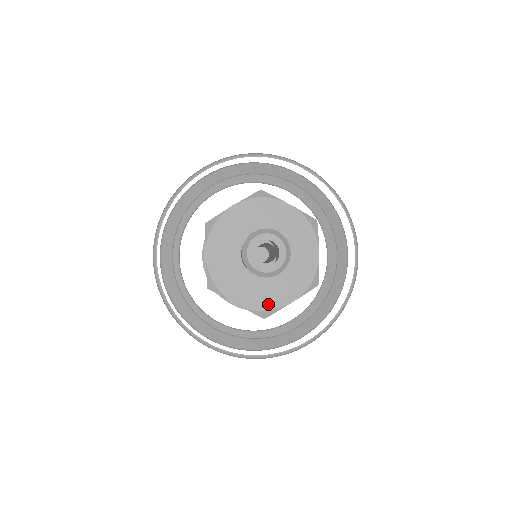
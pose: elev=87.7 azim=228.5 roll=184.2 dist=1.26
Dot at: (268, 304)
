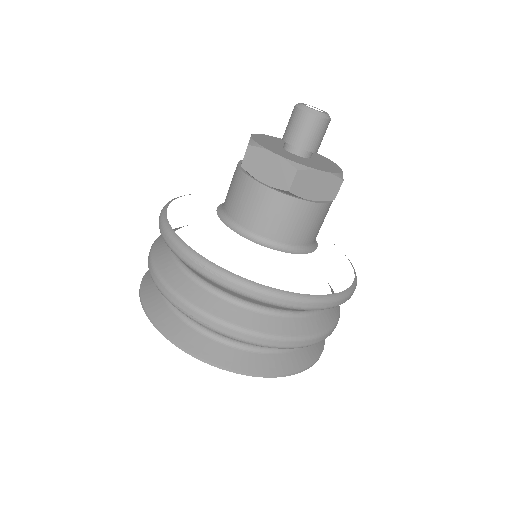
Dot at: (302, 163)
